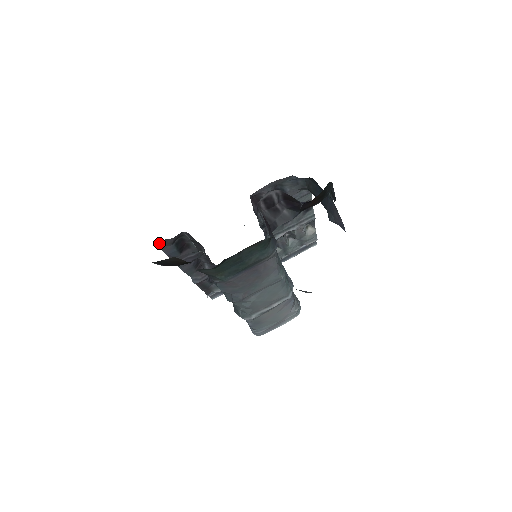
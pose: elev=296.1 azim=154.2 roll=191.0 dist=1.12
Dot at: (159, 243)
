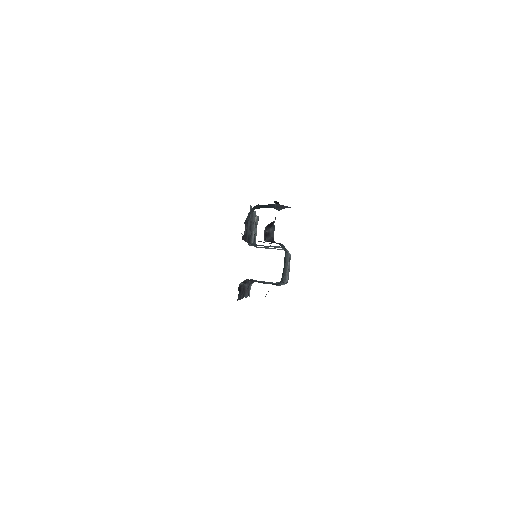
Dot at: occluded
